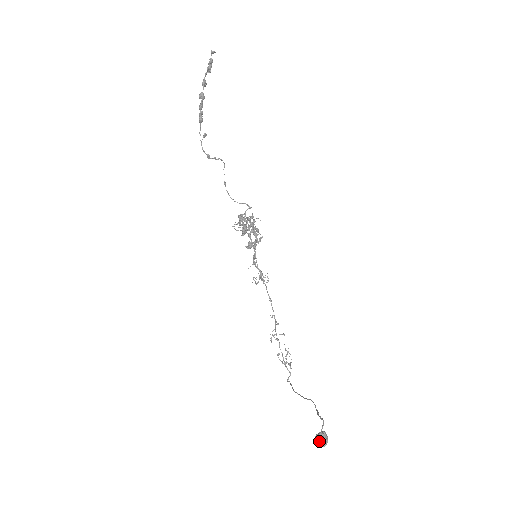
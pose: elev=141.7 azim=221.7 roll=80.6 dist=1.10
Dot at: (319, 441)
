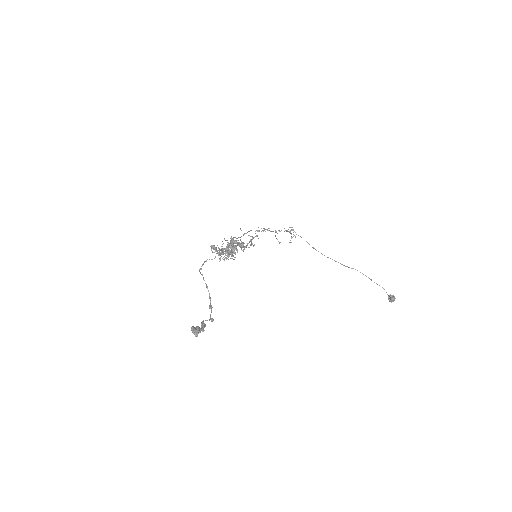
Dot at: occluded
